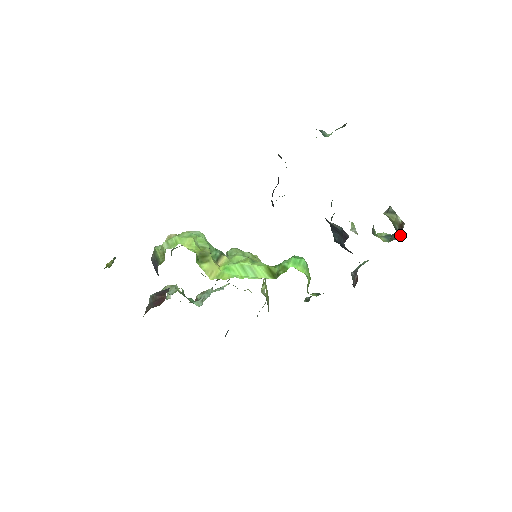
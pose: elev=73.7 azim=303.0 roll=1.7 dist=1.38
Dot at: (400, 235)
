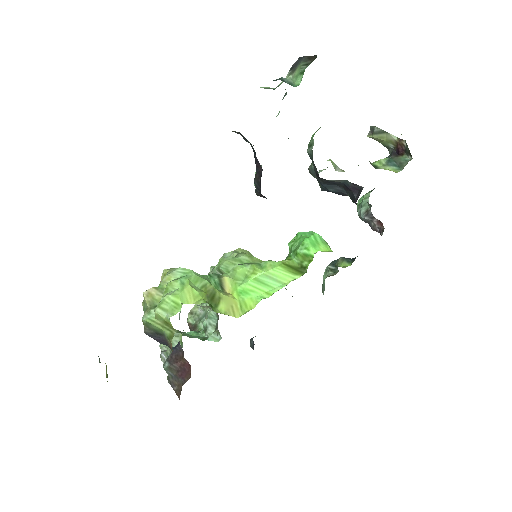
Dot at: (404, 155)
